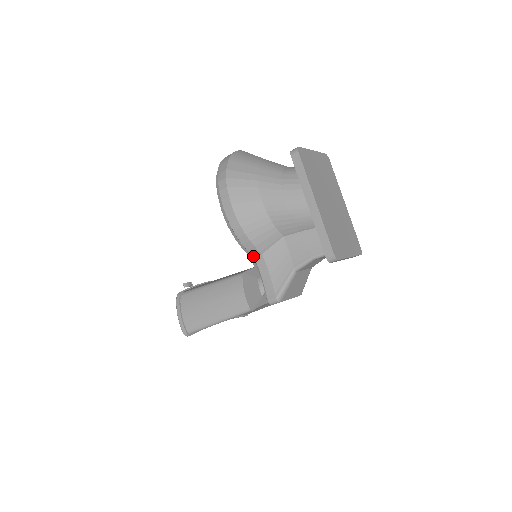
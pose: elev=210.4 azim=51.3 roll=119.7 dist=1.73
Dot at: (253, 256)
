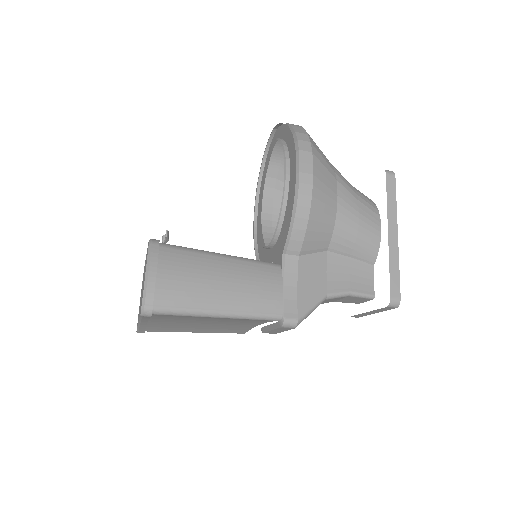
Dot at: (286, 252)
